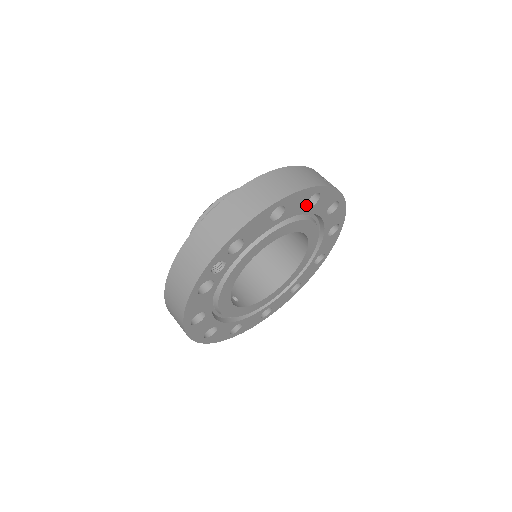
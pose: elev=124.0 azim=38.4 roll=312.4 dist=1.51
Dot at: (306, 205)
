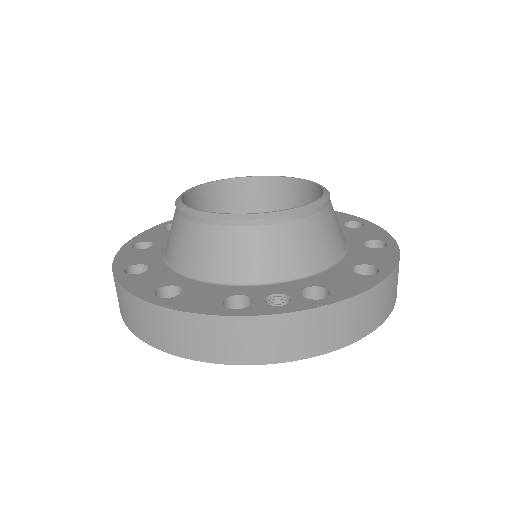
Dot at: occluded
